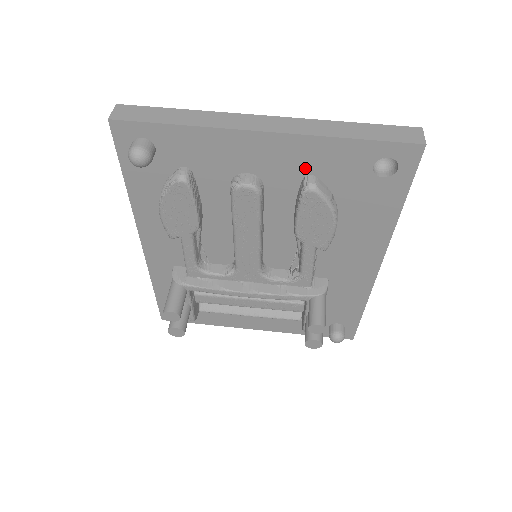
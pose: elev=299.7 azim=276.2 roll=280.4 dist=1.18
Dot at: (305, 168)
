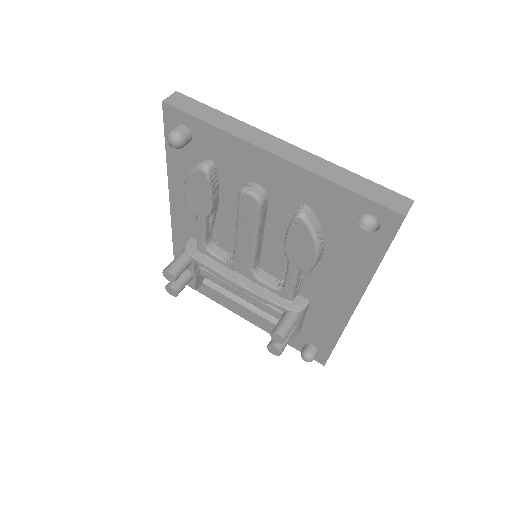
Dot at: (303, 197)
